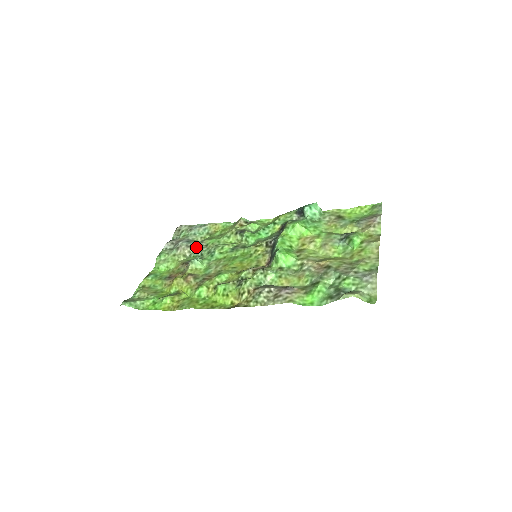
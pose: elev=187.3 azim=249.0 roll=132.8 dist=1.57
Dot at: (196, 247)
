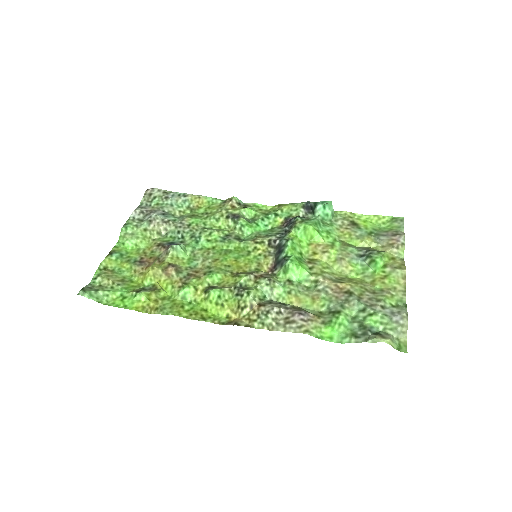
Dot at: (175, 225)
